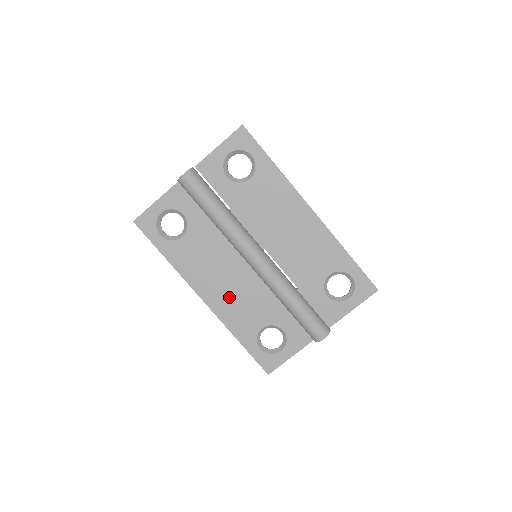
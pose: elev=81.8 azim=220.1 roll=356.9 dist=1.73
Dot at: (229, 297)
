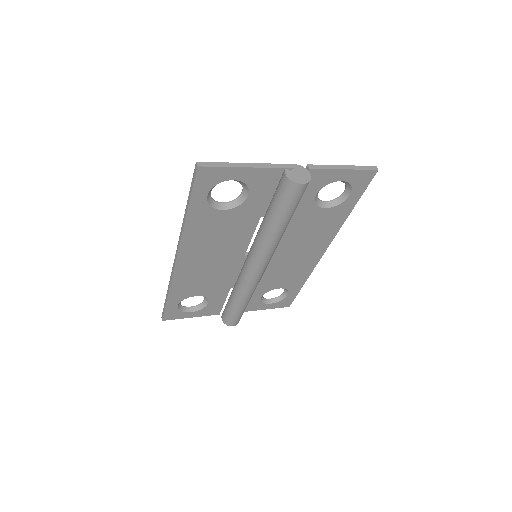
Dot at: (200, 269)
